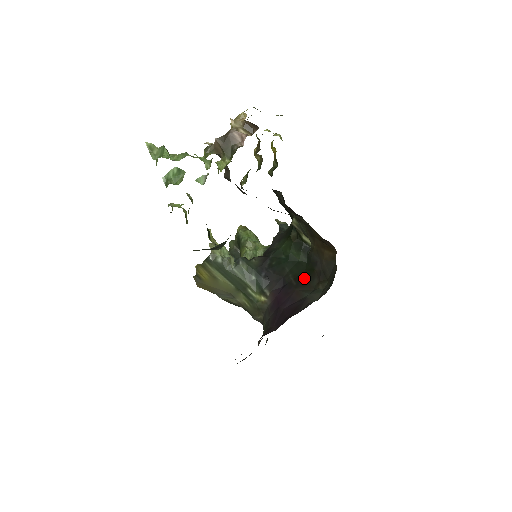
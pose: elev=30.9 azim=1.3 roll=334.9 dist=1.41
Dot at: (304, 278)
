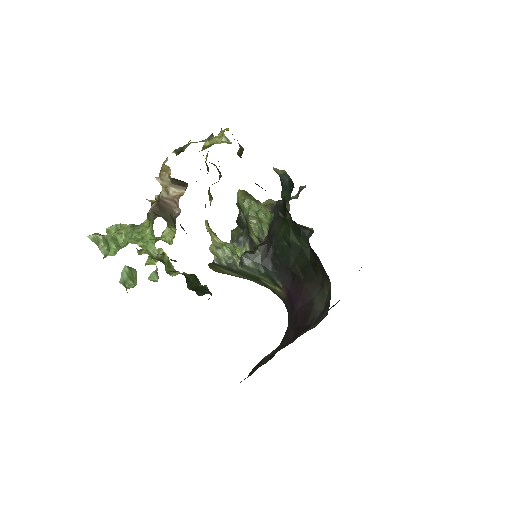
Dot at: (310, 271)
